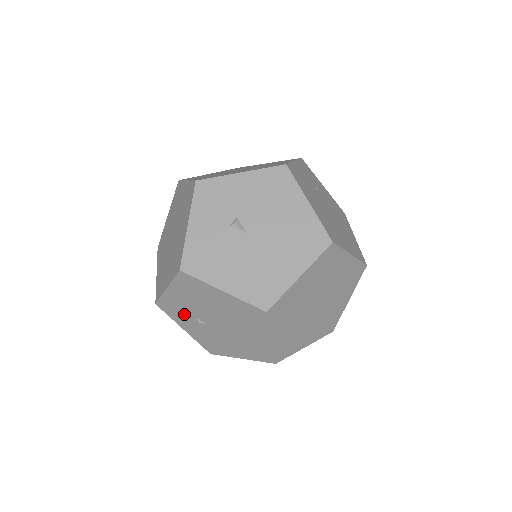
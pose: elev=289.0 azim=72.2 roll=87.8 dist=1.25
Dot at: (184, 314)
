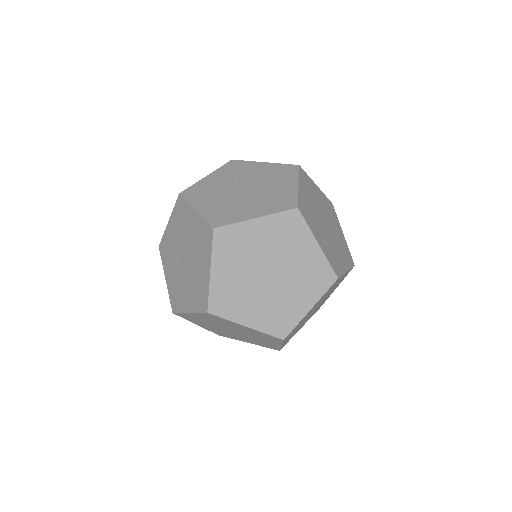
Dot at: (170, 254)
